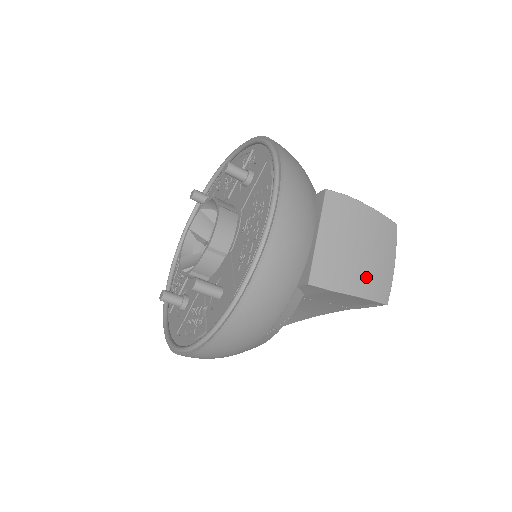
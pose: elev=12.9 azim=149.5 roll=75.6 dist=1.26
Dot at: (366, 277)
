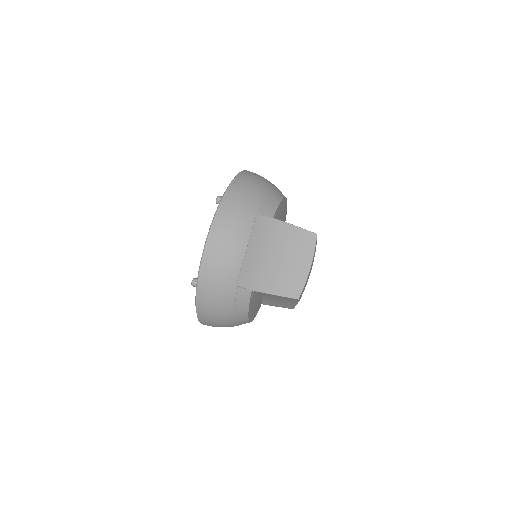
Dot at: (279, 279)
